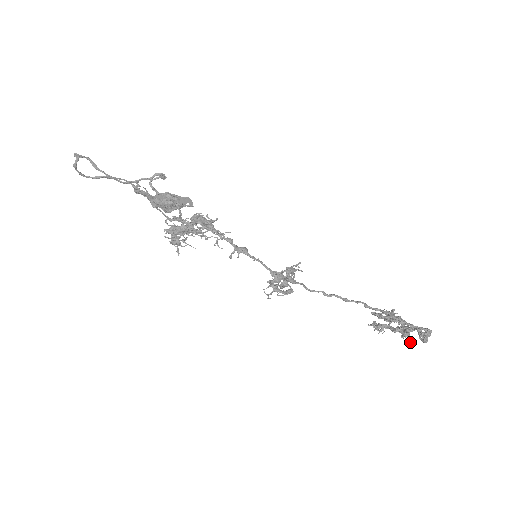
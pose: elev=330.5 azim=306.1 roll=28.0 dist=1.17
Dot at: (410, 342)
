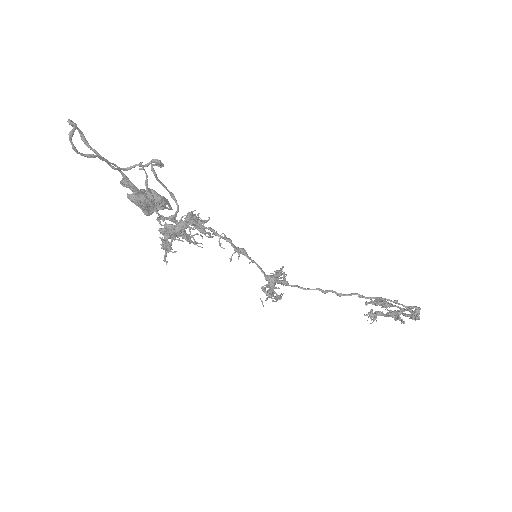
Dot at: (404, 323)
